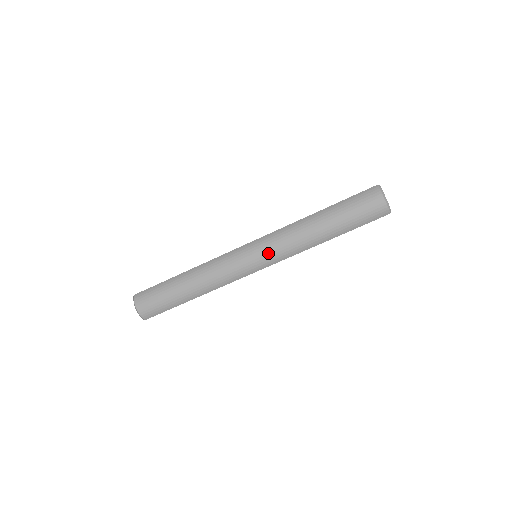
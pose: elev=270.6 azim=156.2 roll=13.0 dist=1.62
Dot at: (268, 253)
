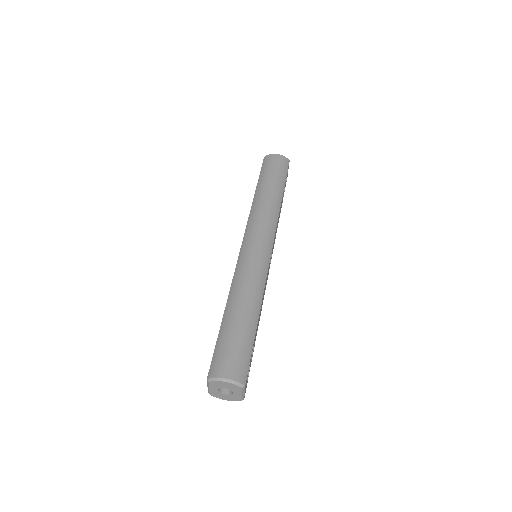
Dot at: (262, 231)
